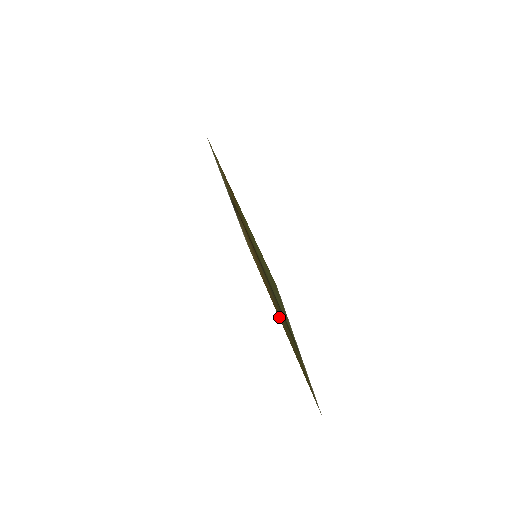
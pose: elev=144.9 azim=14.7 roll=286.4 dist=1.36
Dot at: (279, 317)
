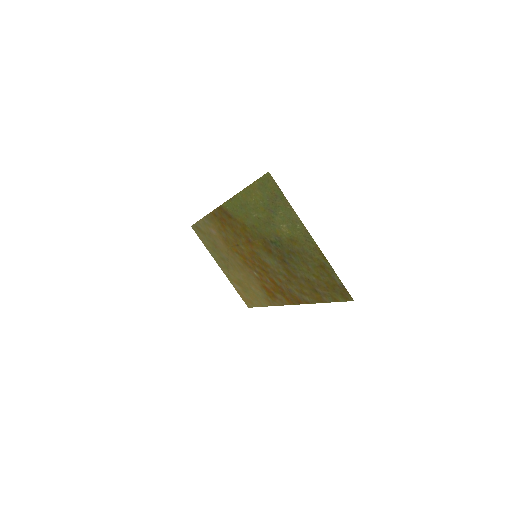
Dot at: (293, 299)
